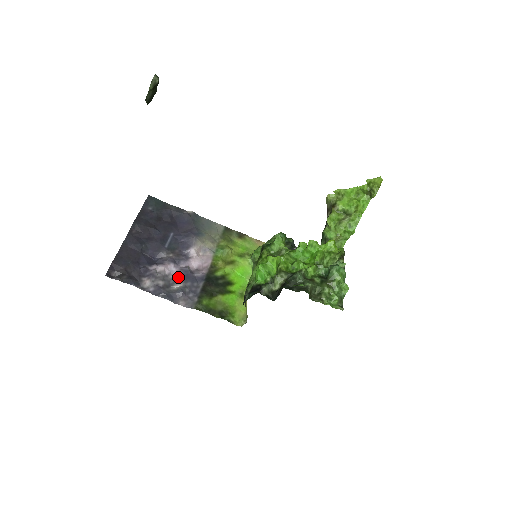
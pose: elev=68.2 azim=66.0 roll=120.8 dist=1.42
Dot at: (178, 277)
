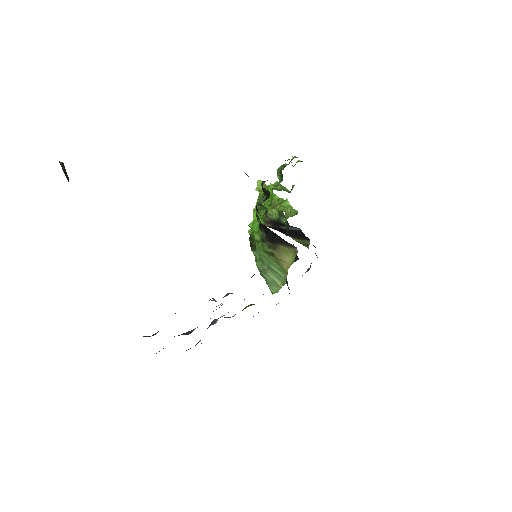
Dot at: occluded
